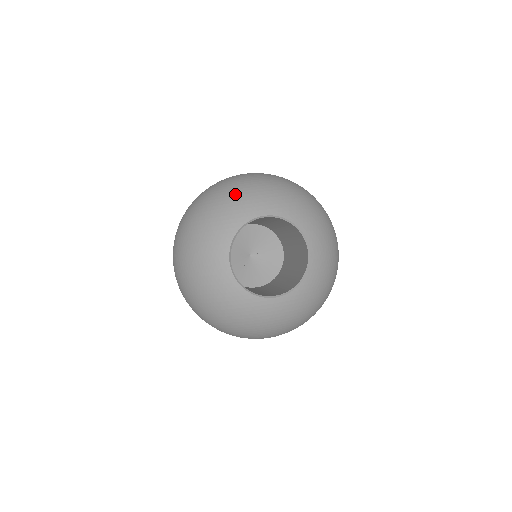
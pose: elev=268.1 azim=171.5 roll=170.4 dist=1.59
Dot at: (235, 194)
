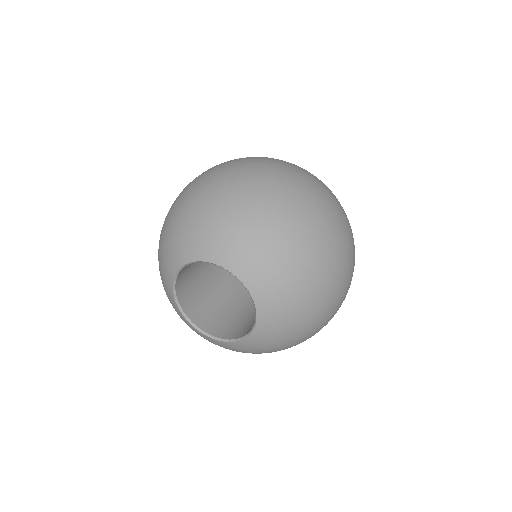
Dot at: (159, 263)
